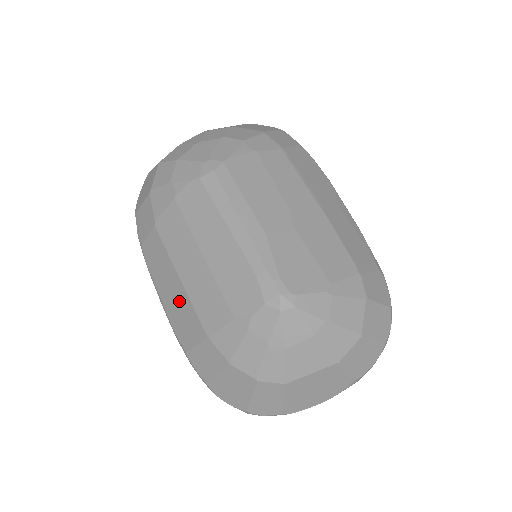
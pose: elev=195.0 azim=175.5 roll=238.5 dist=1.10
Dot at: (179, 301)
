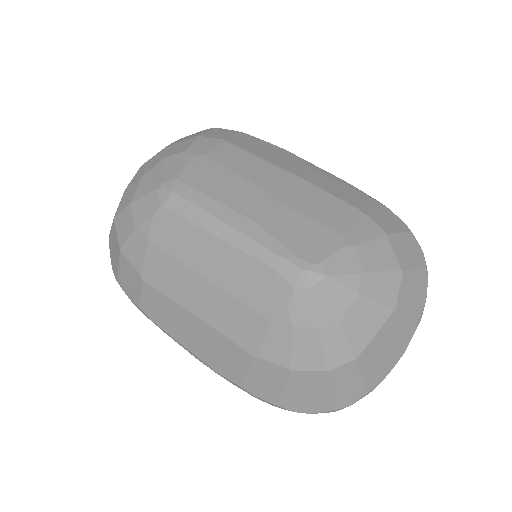
Dot at: (206, 339)
